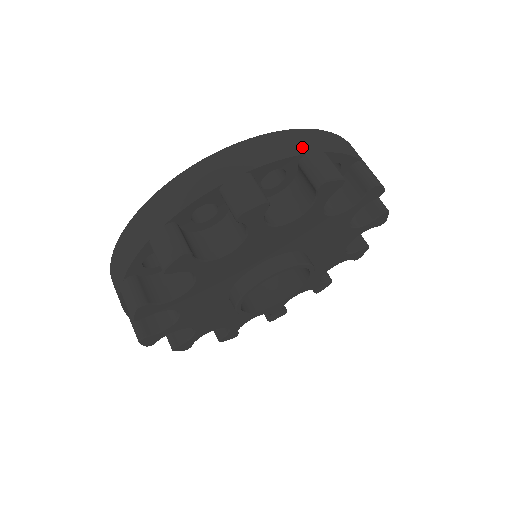
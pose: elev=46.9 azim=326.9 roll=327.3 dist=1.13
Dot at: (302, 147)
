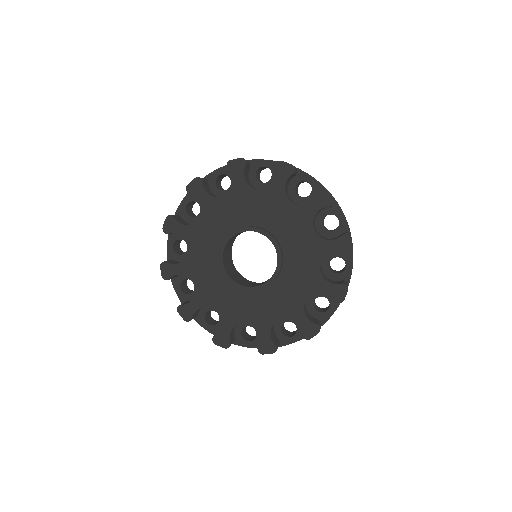
Dot at: occluded
